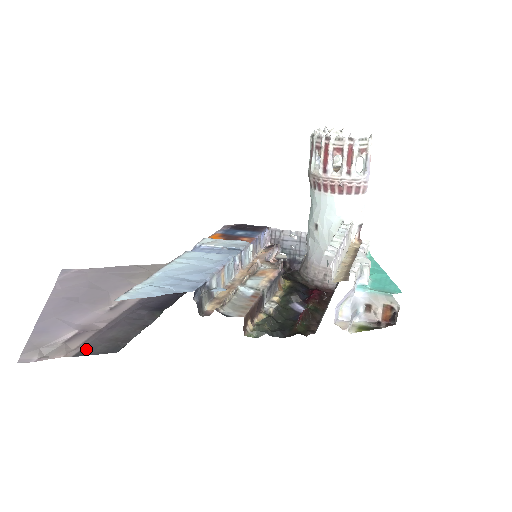
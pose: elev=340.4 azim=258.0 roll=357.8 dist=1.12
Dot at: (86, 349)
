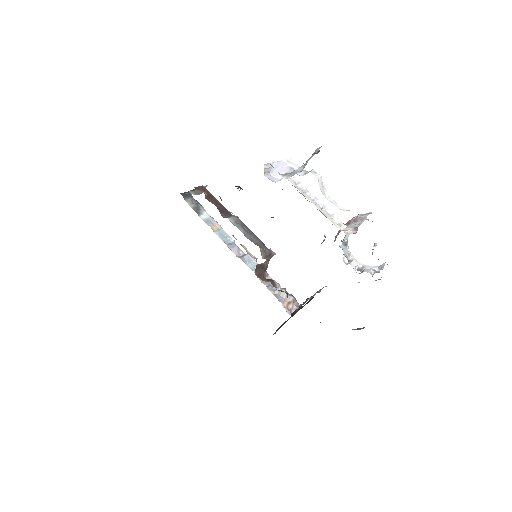
Dot at: occluded
